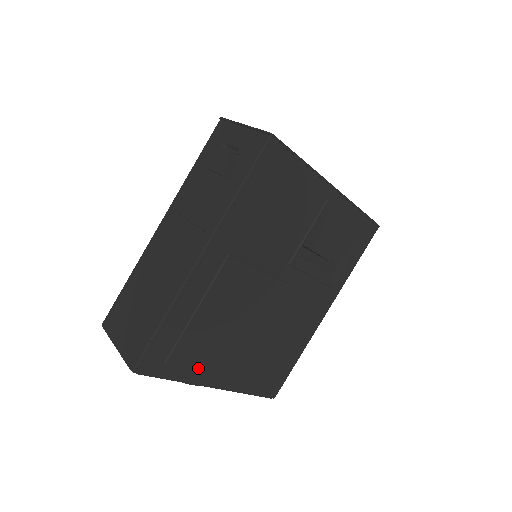
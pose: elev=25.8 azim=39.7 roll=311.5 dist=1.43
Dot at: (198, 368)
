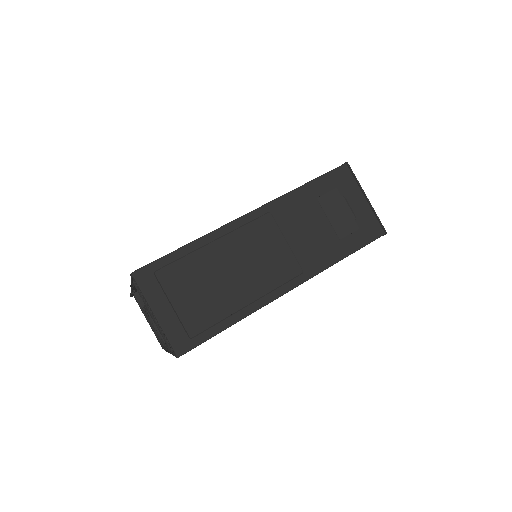
Dot at: occluded
